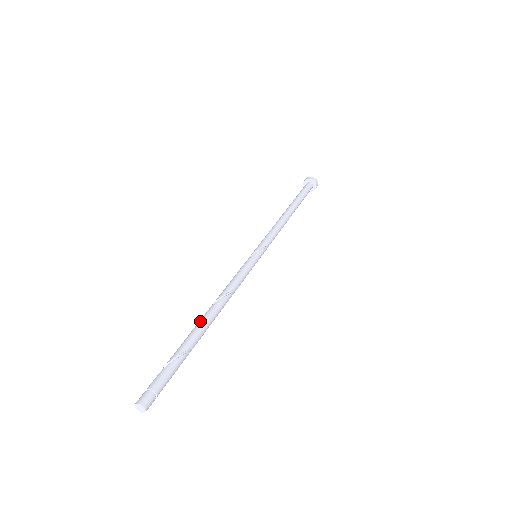
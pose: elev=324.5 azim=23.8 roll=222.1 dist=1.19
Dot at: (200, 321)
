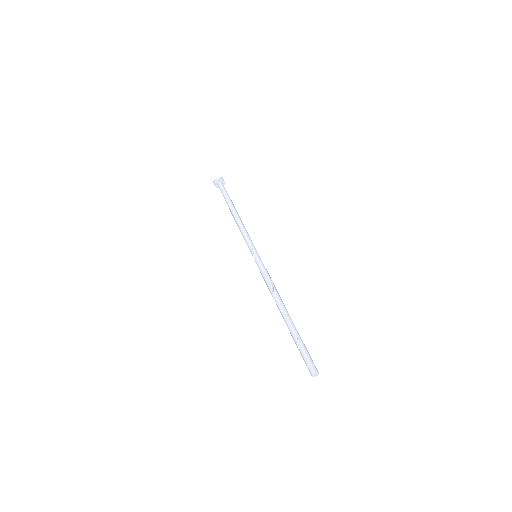
Dot at: occluded
